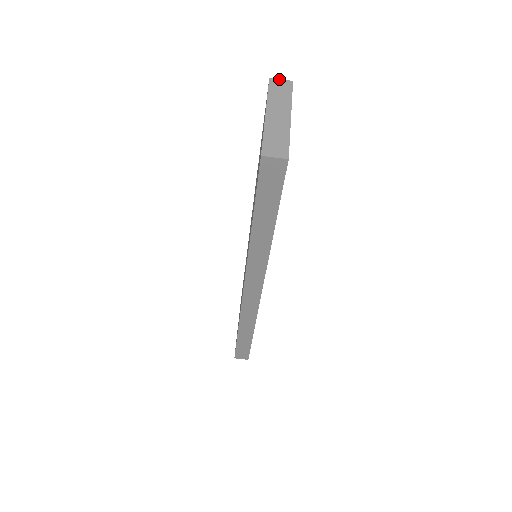
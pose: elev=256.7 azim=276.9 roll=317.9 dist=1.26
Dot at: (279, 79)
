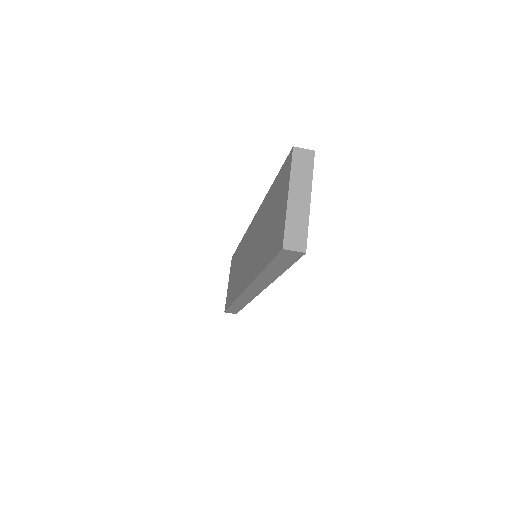
Dot at: (302, 148)
